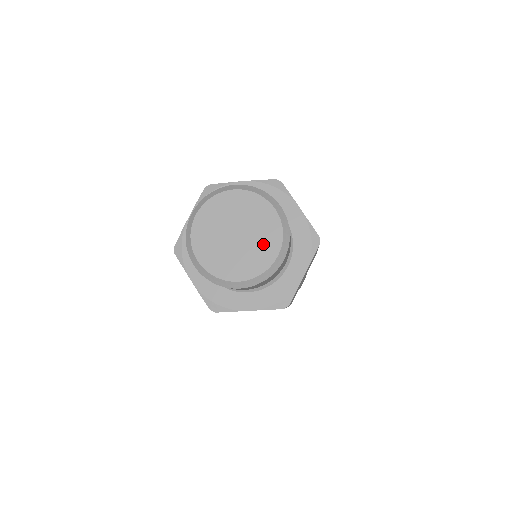
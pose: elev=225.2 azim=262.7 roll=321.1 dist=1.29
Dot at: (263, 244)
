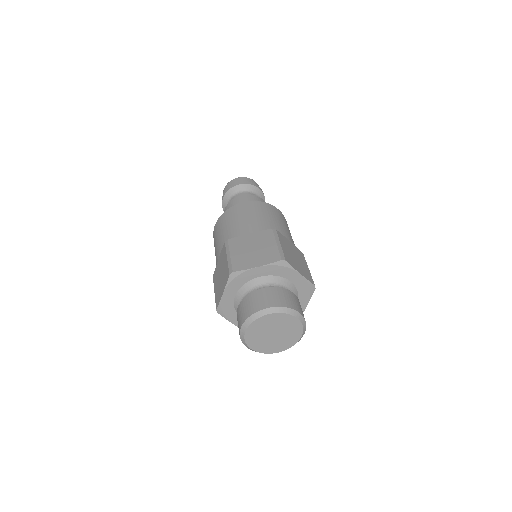
Dot at: (279, 345)
